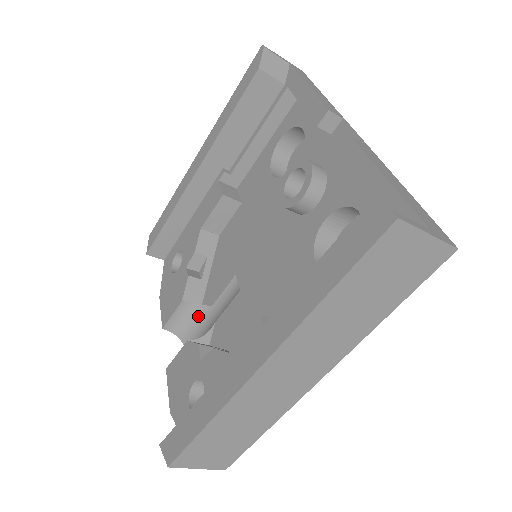
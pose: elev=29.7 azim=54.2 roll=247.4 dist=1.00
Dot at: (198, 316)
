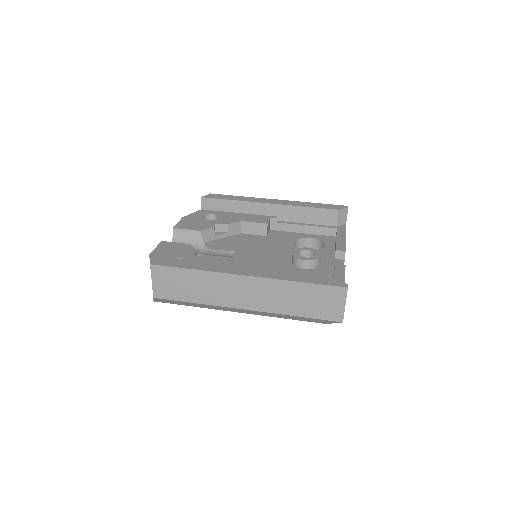
Dot at: (195, 244)
